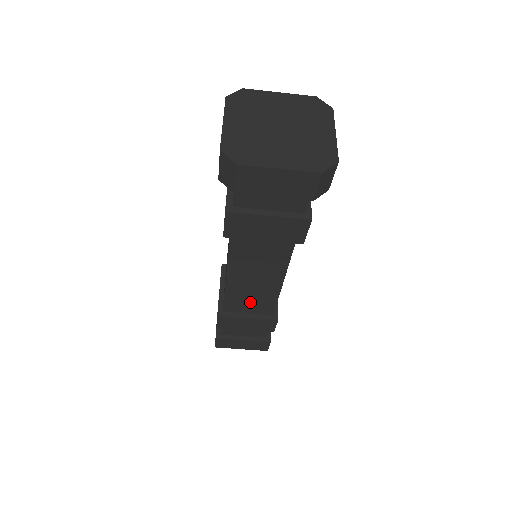
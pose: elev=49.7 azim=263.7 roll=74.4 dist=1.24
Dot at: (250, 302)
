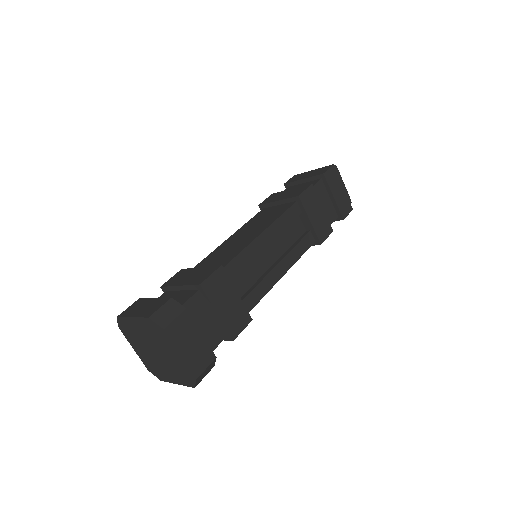
Dot at: occluded
